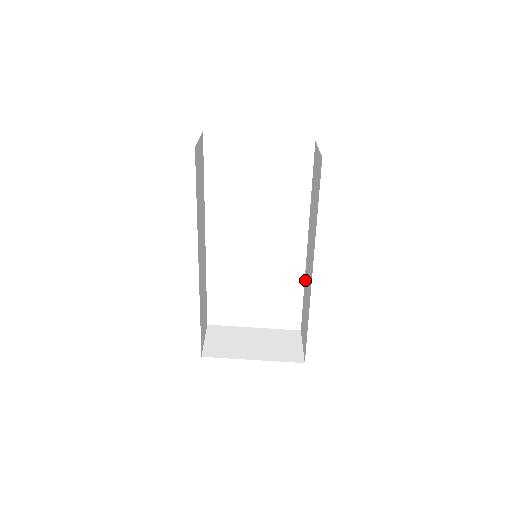
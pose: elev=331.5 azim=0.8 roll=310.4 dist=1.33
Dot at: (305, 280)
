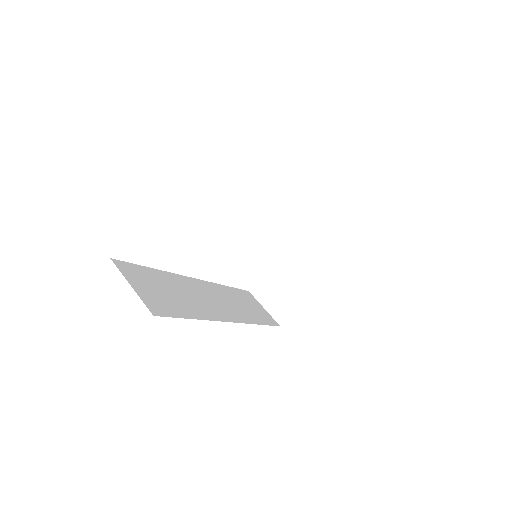
Dot at: occluded
